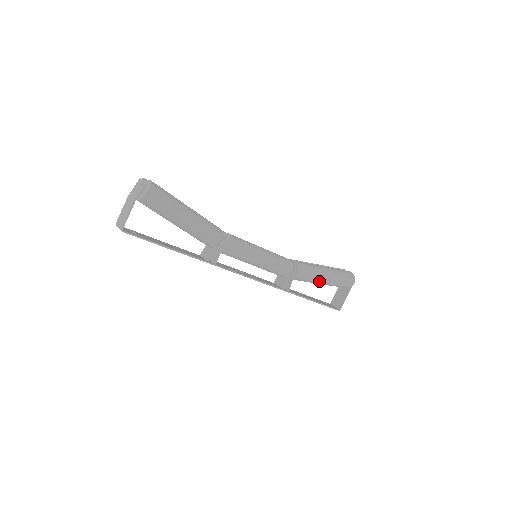
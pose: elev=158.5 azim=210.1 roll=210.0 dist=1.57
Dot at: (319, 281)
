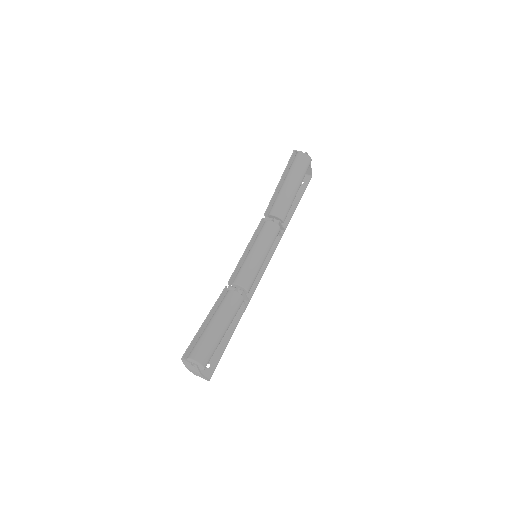
Dot at: (294, 198)
